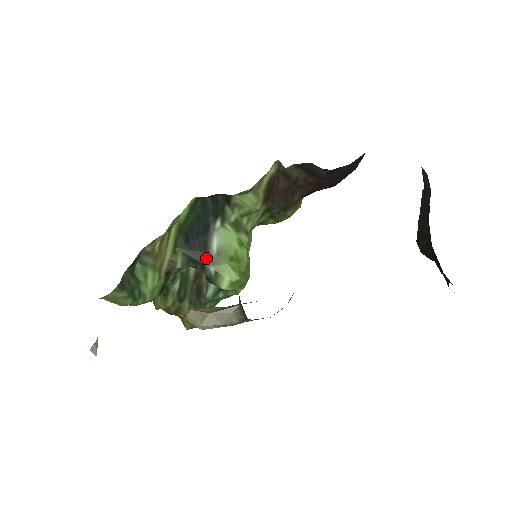
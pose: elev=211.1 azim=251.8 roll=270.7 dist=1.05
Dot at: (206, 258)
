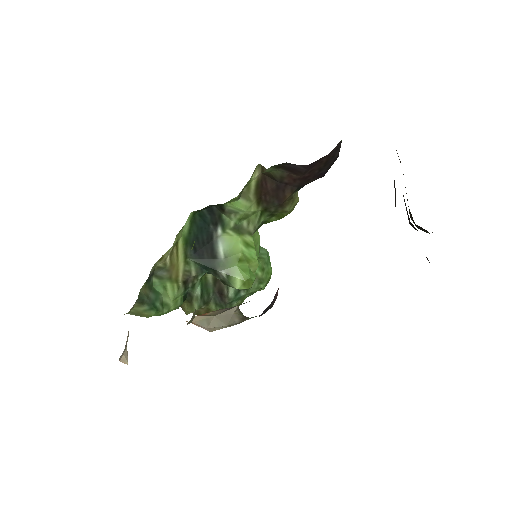
Dot at: (216, 263)
